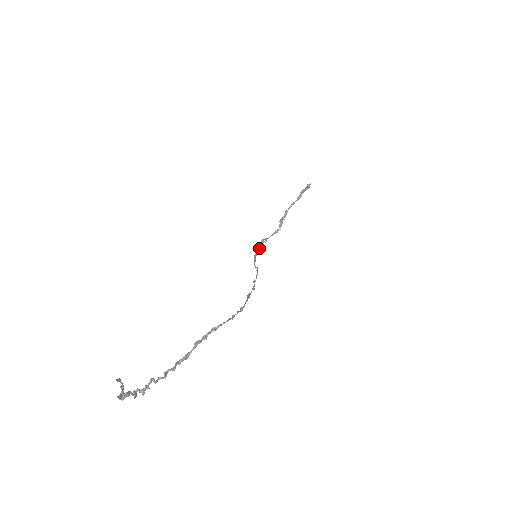
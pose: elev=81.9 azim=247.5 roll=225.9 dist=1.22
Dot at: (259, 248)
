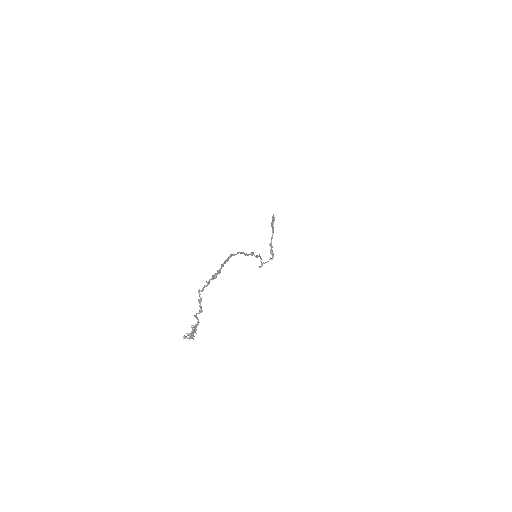
Dot at: occluded
